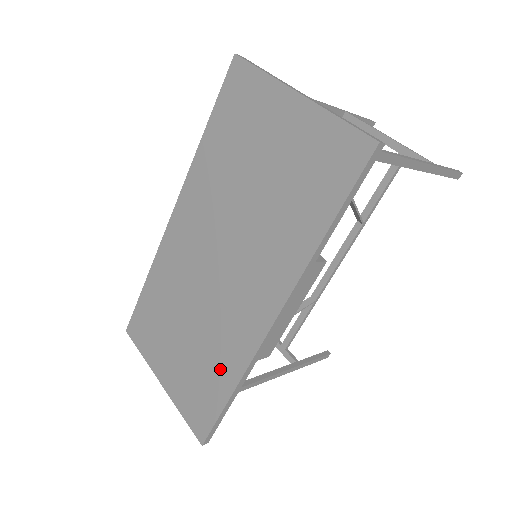
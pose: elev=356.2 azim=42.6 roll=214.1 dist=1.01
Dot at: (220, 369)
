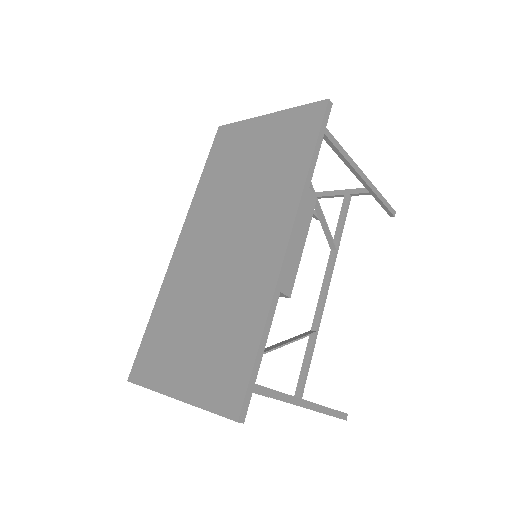
Dot at: (245, 321)
